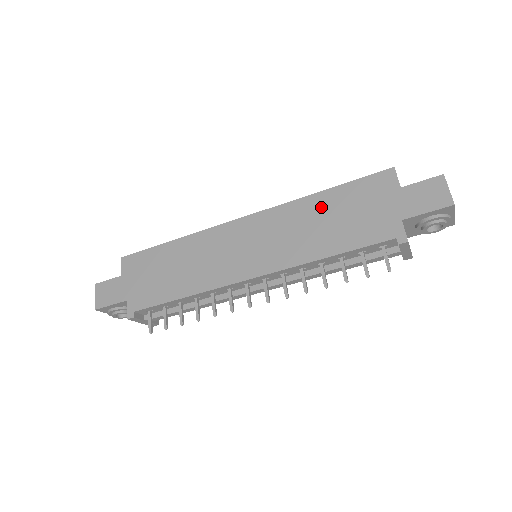
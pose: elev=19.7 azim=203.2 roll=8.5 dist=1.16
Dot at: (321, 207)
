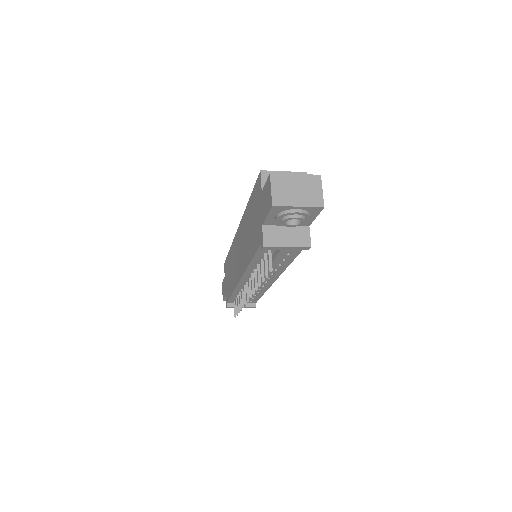
Dot at: (248, 216)
